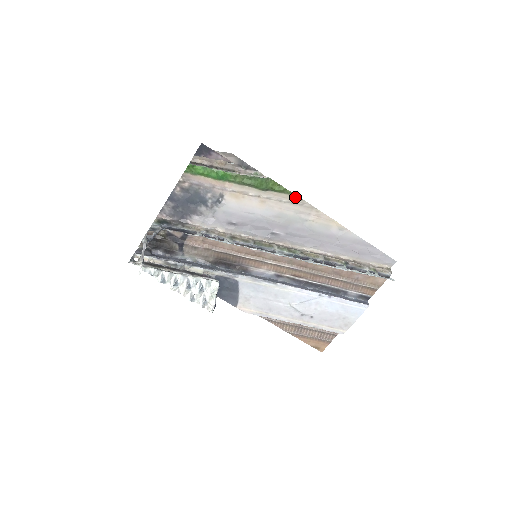
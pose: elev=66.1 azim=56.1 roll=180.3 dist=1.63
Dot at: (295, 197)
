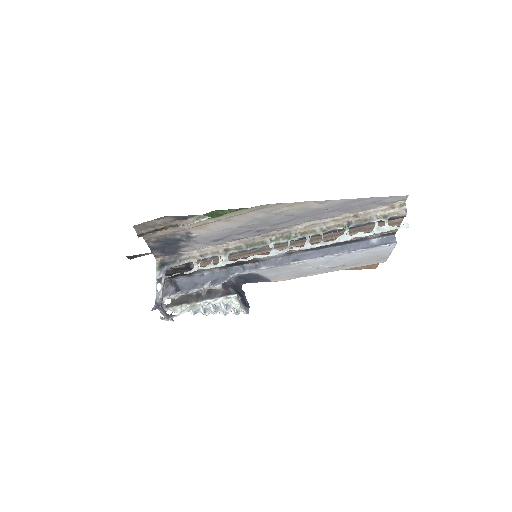
Dot at: (252, 207)
